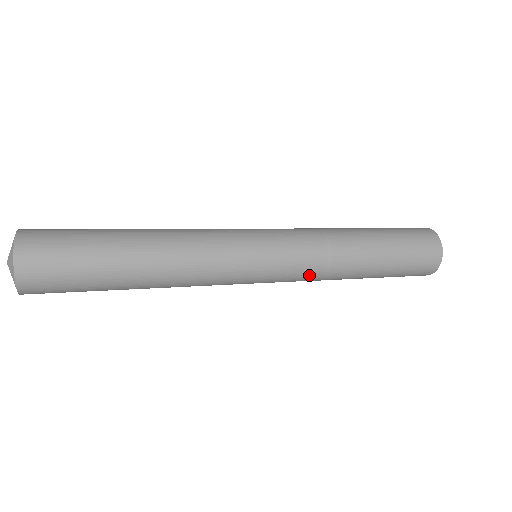
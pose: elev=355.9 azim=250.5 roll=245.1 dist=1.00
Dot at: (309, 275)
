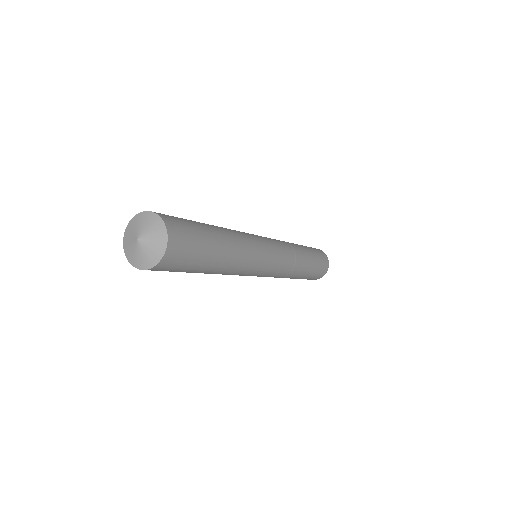
Dot at: (287, 268)
